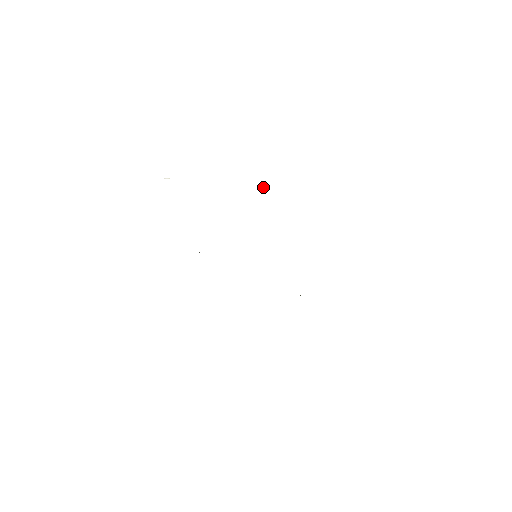
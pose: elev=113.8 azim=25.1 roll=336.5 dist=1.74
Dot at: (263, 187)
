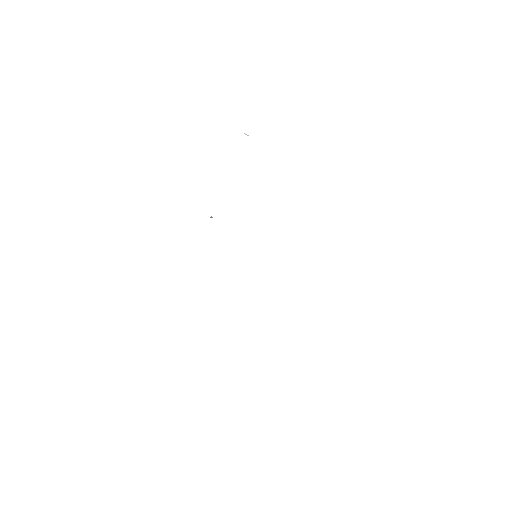
Dot at: occluded
